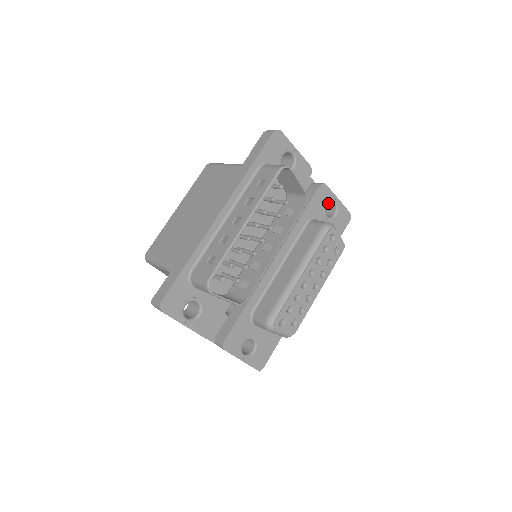
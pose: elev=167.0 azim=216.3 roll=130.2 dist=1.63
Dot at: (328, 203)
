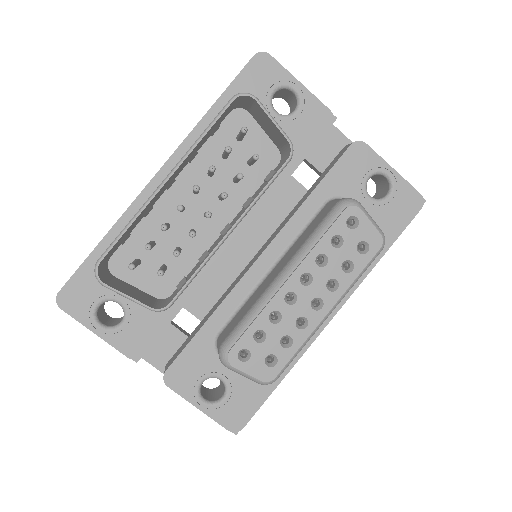
Dot at: (371, 174)
